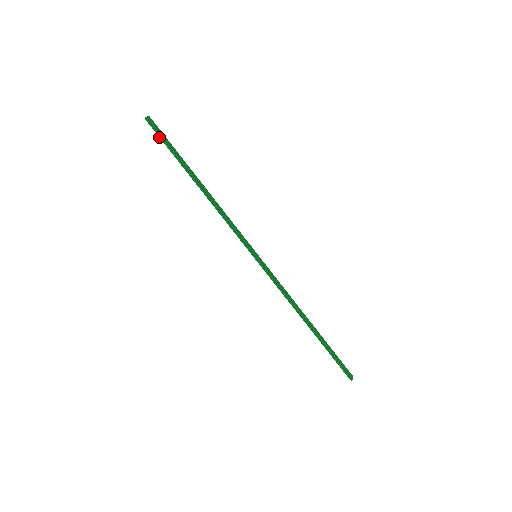
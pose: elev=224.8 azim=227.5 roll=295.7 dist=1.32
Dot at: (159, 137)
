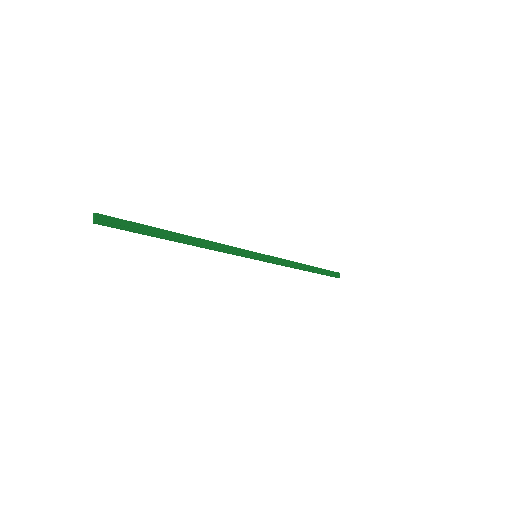
Dot at: occluded
